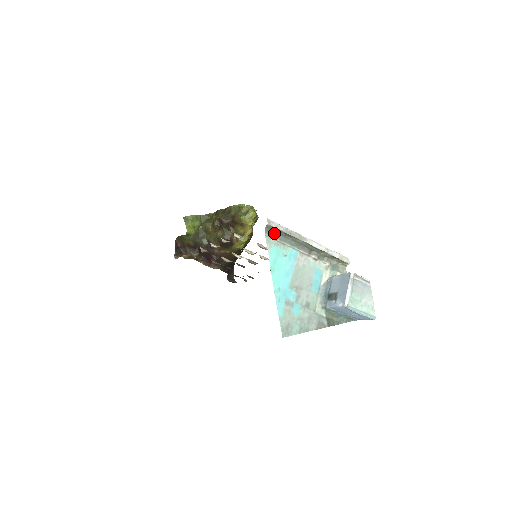
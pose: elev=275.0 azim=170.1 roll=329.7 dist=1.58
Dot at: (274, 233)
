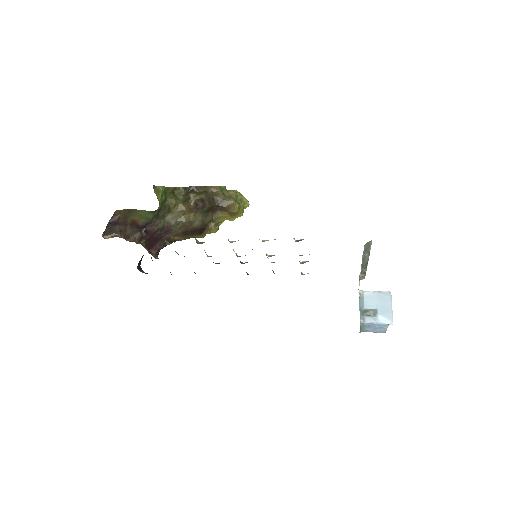
Dot at: (364, 249)
